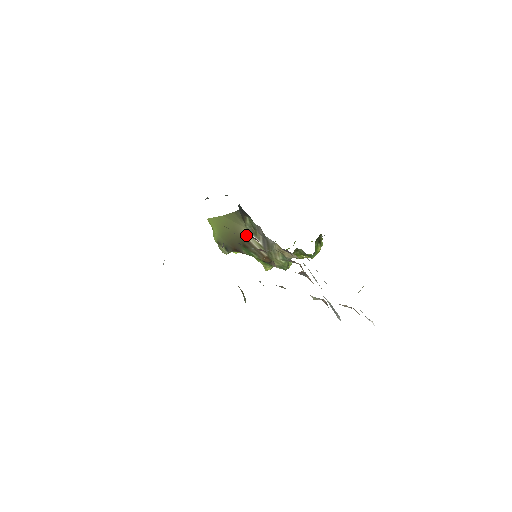
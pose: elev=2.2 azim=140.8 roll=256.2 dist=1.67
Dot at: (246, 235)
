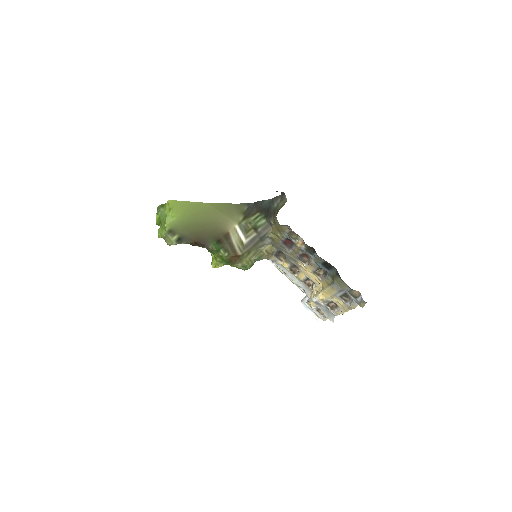
Dot at: (232, 230)
